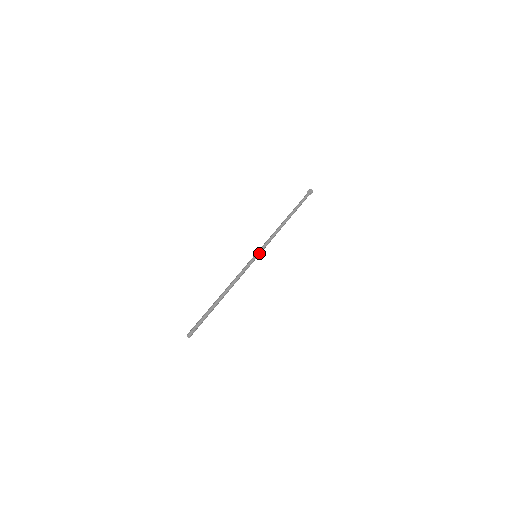
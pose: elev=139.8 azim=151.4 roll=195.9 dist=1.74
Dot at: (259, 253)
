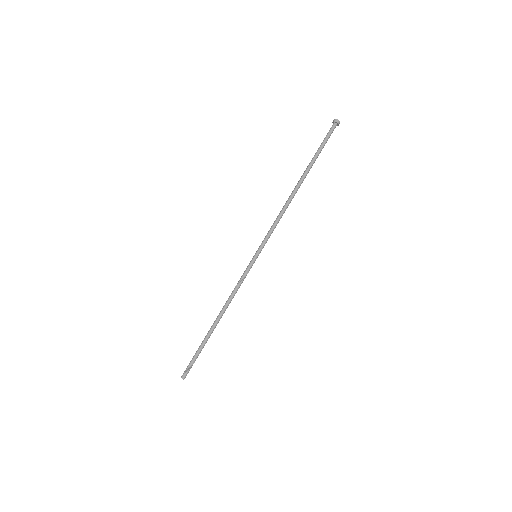
Dot at: (259, 251)
